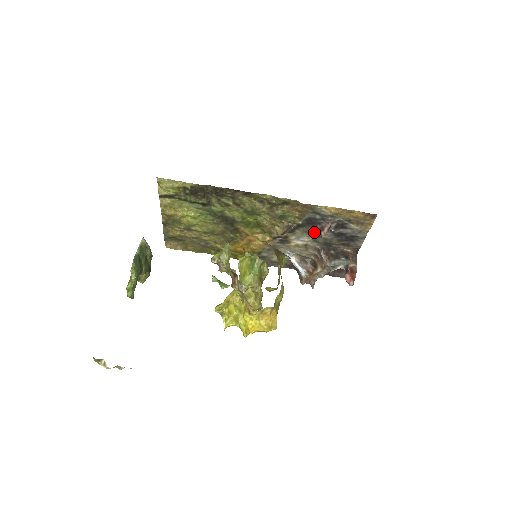
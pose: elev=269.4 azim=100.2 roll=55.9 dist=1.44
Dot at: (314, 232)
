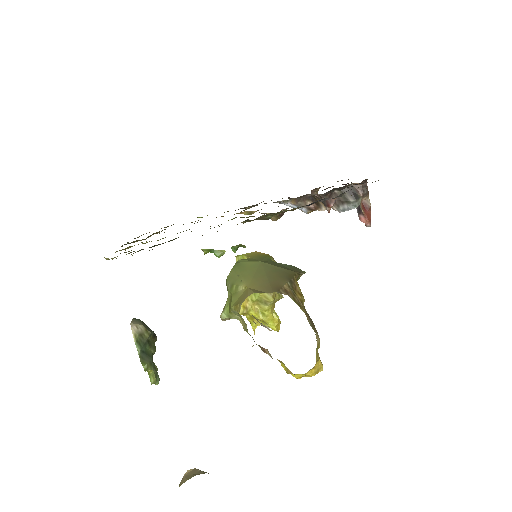
Dot at: occluded
